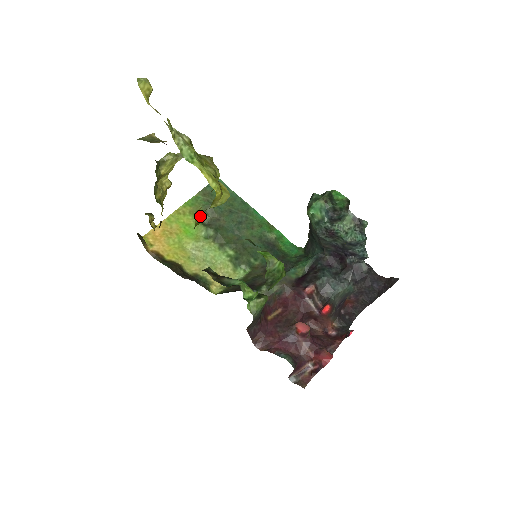
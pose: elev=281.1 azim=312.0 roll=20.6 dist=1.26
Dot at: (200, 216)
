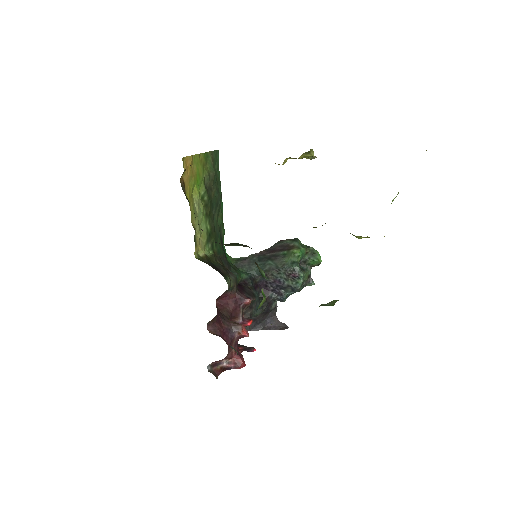
Dot at: occluded
